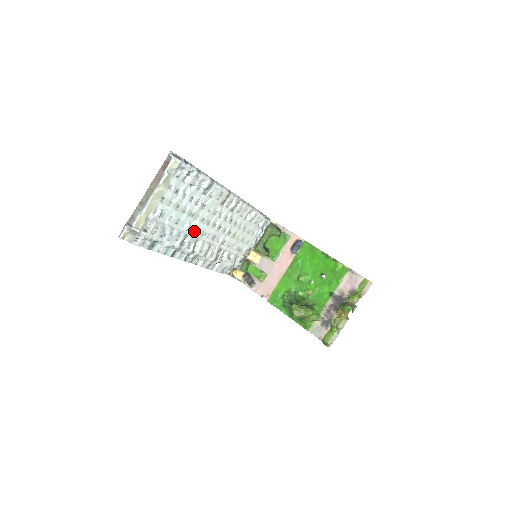
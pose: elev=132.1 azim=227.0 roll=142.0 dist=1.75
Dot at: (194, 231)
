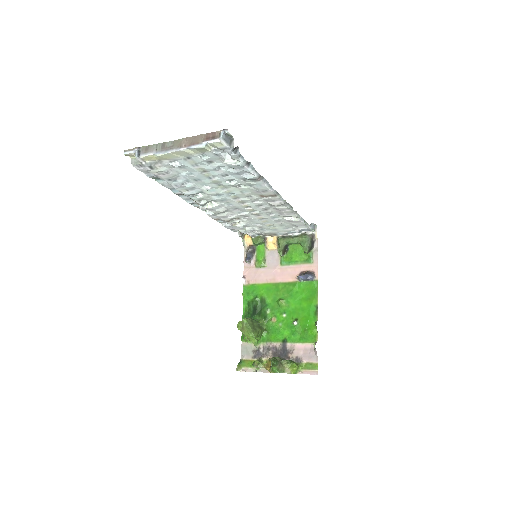
Dot at: (214, 194)
